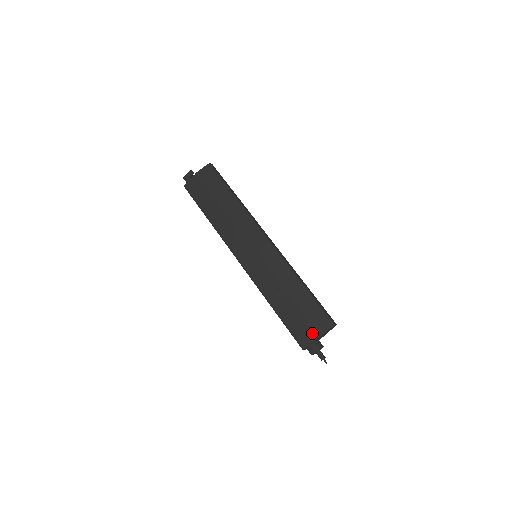
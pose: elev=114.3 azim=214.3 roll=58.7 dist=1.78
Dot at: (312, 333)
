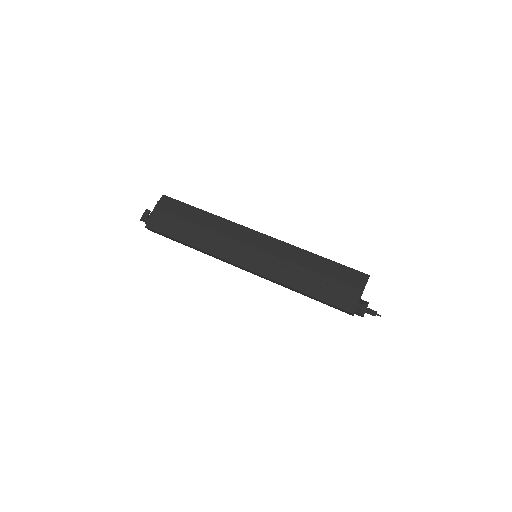
Dot at: (354, 293)
